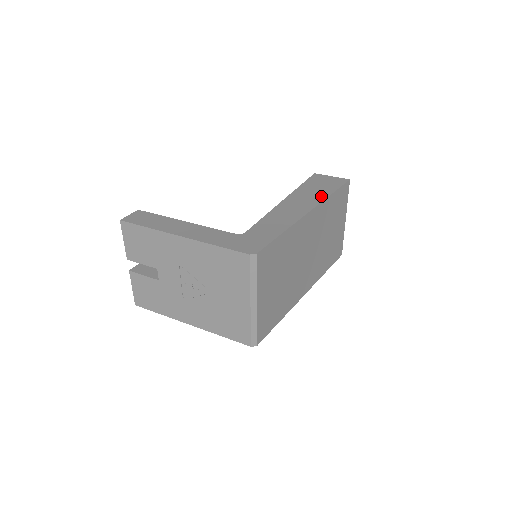
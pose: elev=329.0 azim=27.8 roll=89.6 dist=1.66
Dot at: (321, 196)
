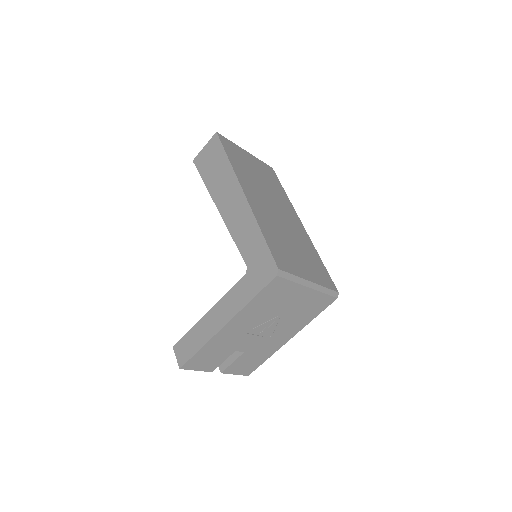
Dot at: (228, 172)
